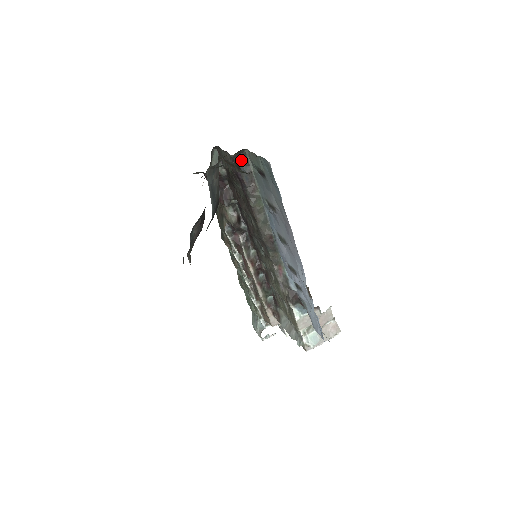
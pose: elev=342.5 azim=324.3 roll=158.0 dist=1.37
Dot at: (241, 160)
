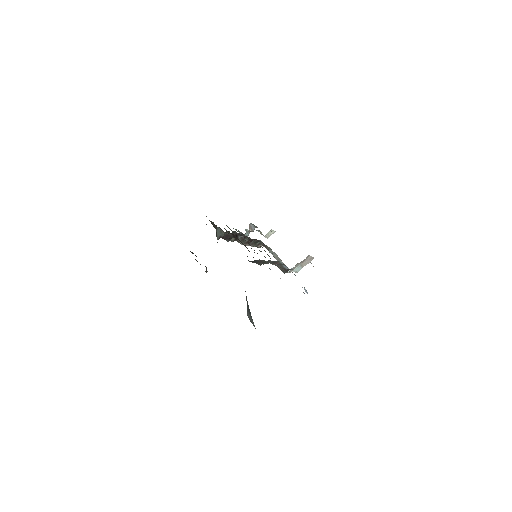
Dot at: occluded
